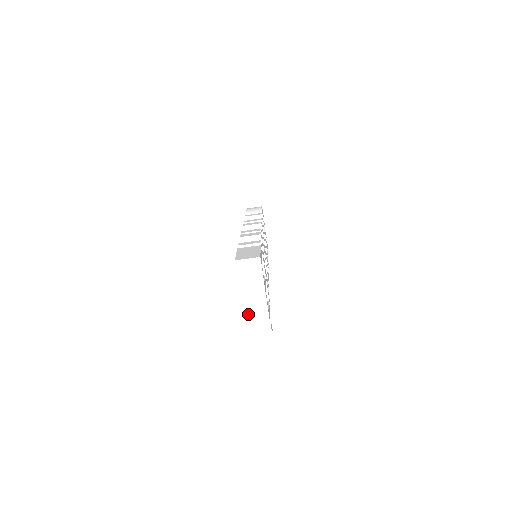
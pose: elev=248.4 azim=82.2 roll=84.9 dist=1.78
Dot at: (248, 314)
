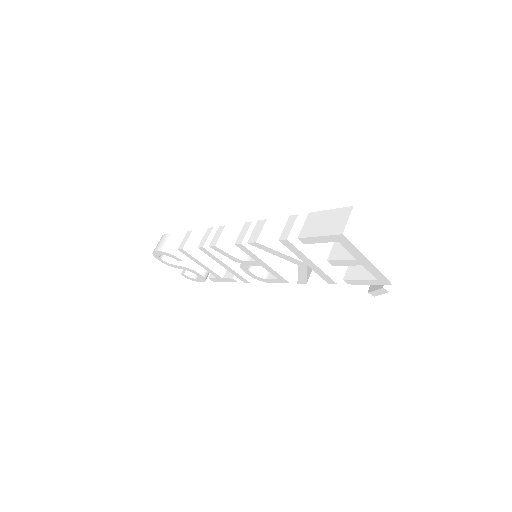
Dot at: (385, 271)
